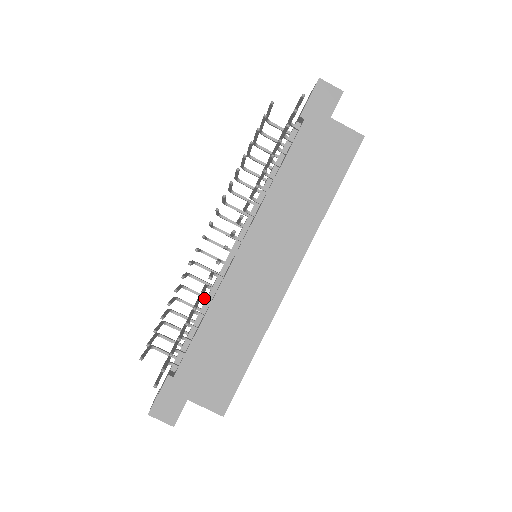
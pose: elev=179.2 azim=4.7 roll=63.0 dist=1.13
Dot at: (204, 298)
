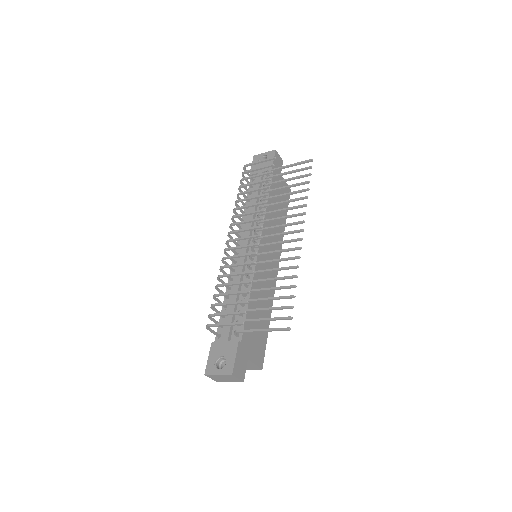
Dot at: (228, 287)
